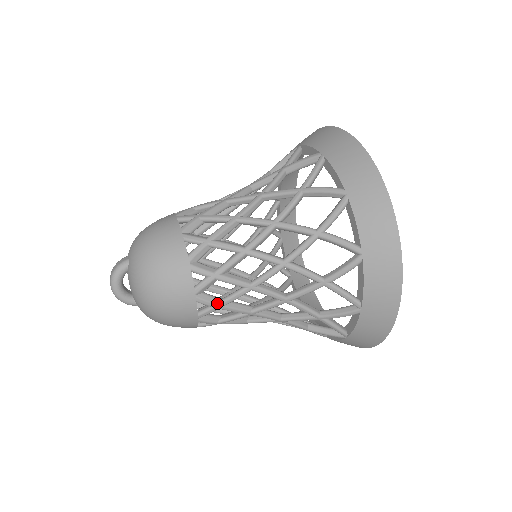
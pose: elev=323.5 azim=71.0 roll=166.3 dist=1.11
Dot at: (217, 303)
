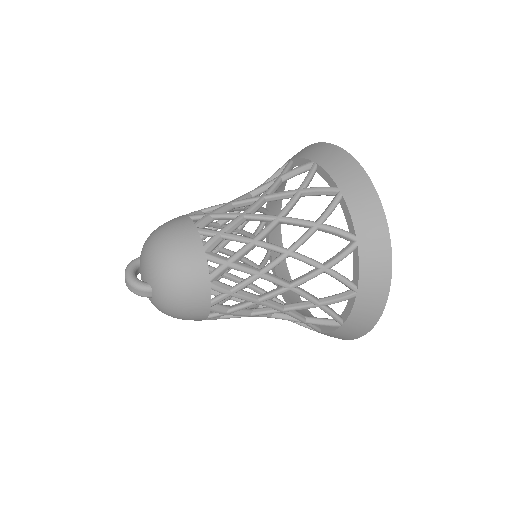
Dot at: (217, 231)
